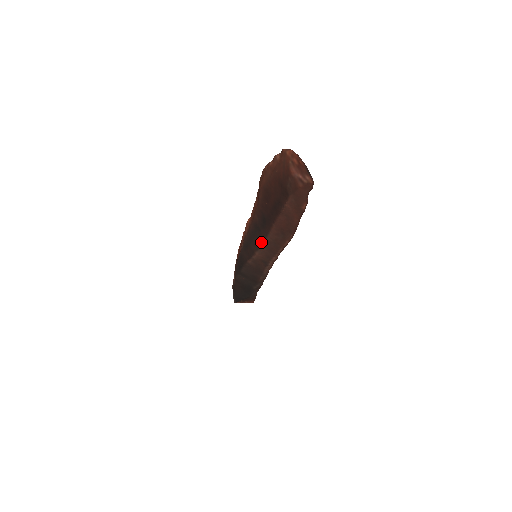
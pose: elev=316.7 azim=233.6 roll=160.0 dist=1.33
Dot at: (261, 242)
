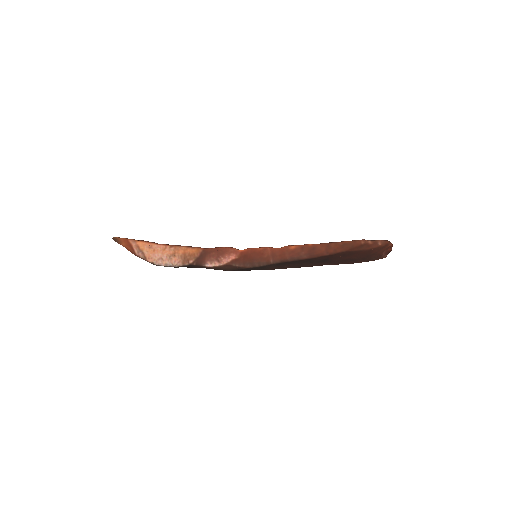
Dot at: occluded
